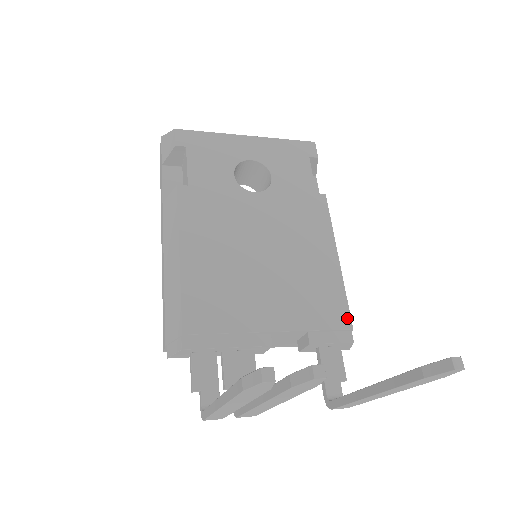
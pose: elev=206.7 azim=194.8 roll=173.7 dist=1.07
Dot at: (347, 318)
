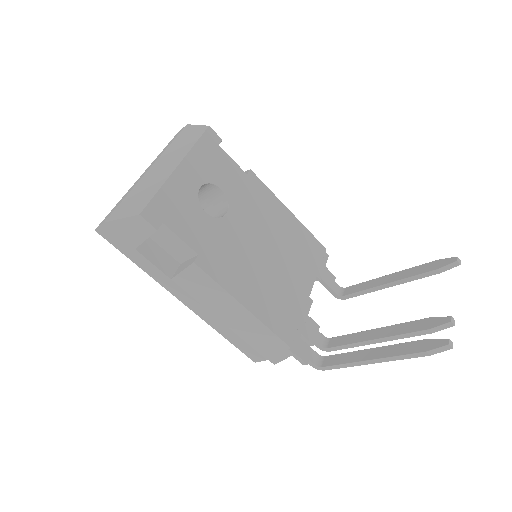
Dot at: (321, 246)
